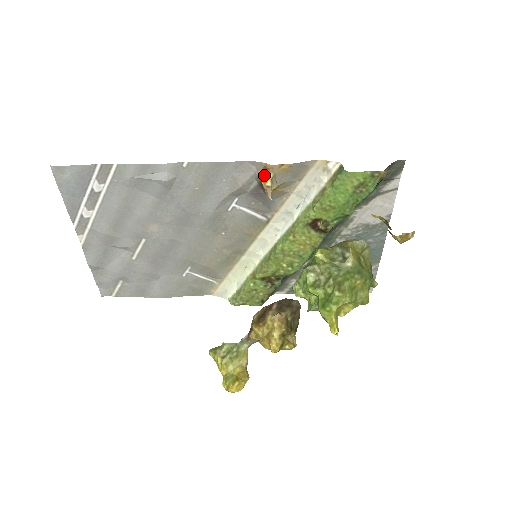
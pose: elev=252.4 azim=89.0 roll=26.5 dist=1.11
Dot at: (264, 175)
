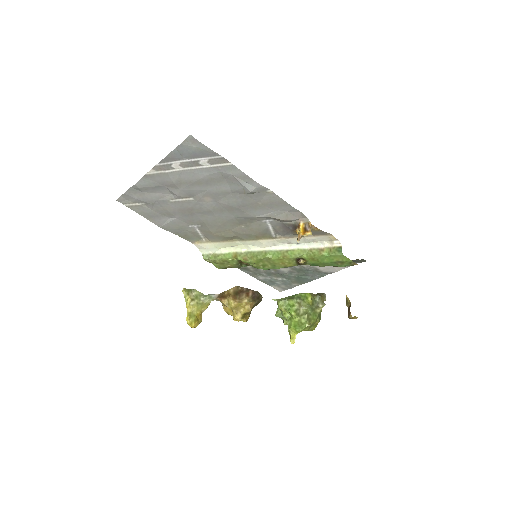
Dot at: (305, 229)
